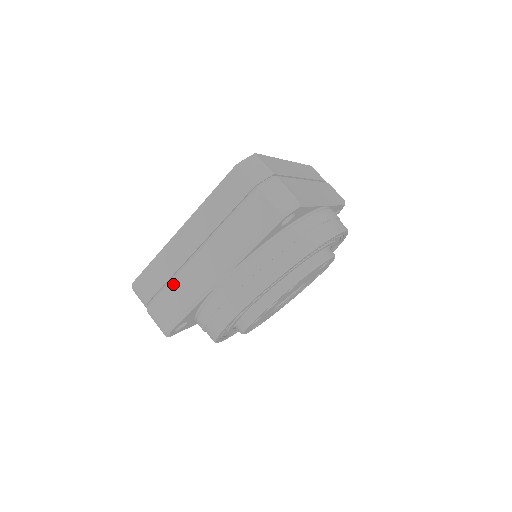
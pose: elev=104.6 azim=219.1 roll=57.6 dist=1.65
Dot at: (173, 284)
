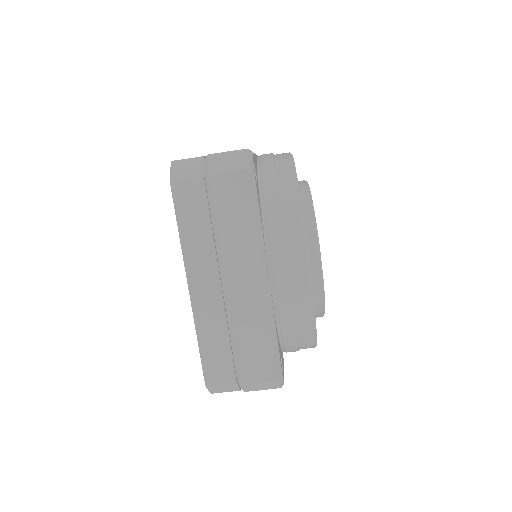
Dot at: (237, 336)
